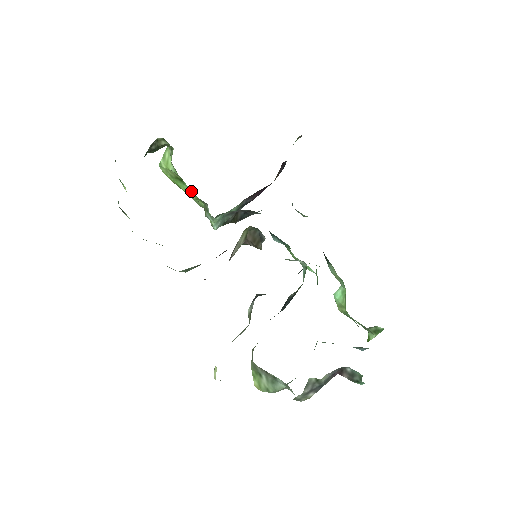
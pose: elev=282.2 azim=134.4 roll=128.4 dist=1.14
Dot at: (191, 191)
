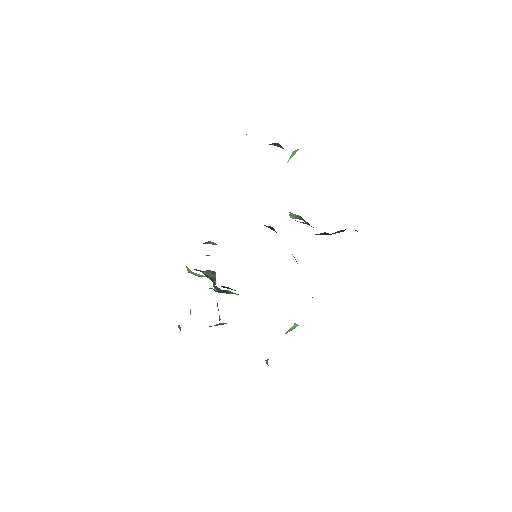
Dot at: occluded
